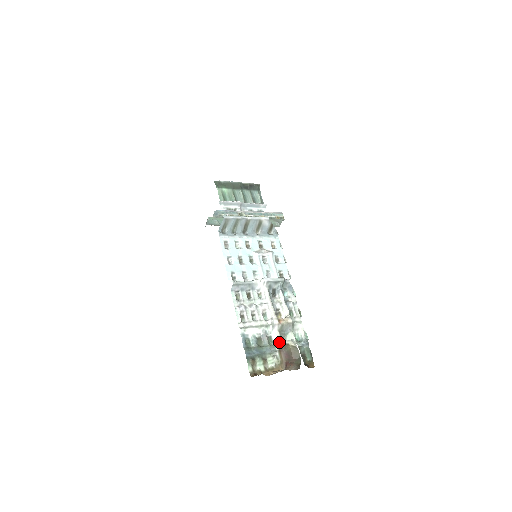
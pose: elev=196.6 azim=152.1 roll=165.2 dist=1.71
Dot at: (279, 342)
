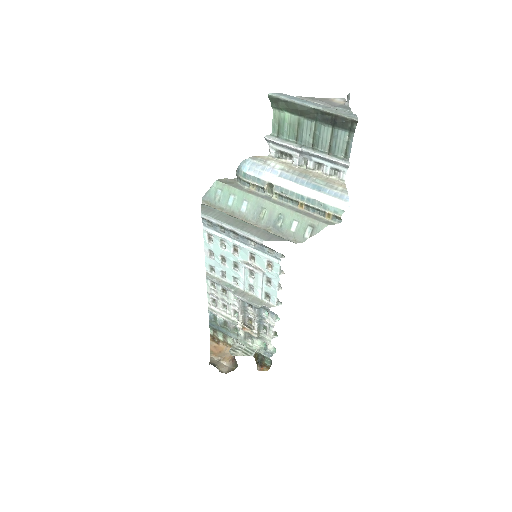
Dot at: (241, 337)
